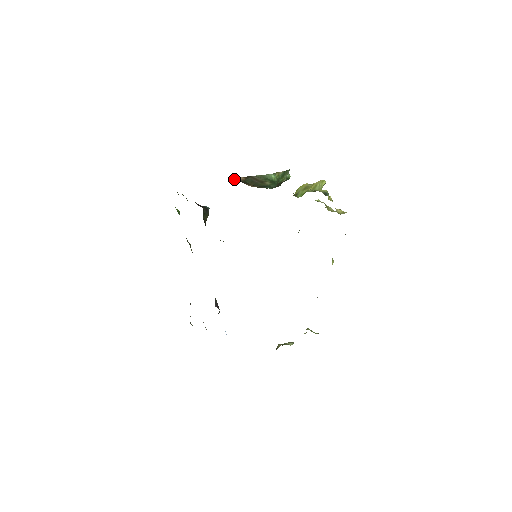
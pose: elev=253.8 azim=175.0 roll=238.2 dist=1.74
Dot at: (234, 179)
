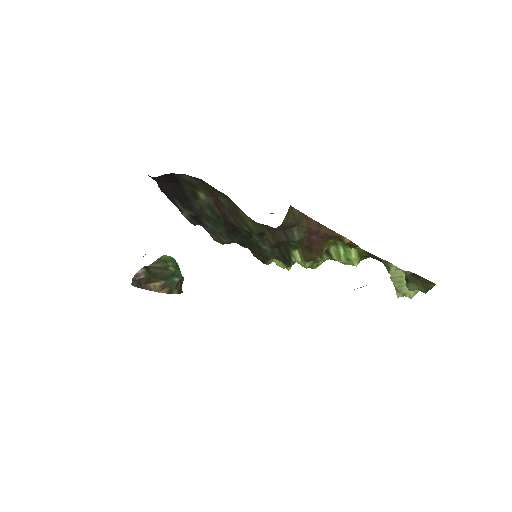
Dot at: (135, 278)
